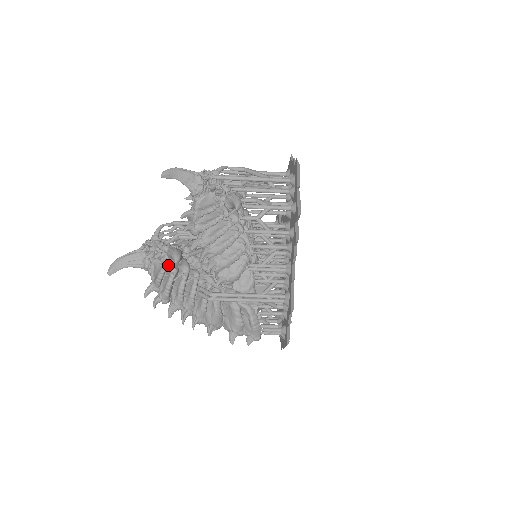
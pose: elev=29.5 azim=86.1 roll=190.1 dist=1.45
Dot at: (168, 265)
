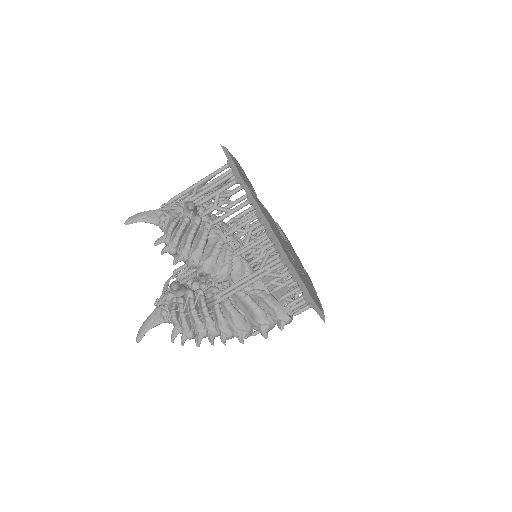
Dot at: (175, 300)
